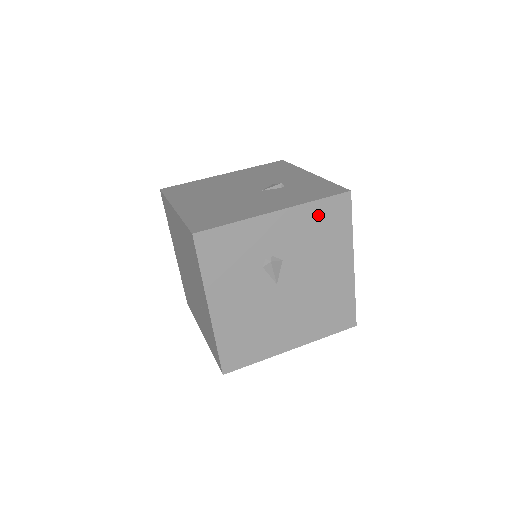
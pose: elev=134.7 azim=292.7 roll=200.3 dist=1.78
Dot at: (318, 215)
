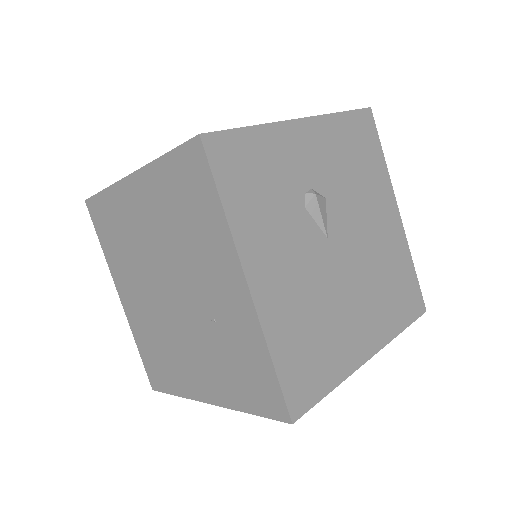
Dot at: (347, 134)
